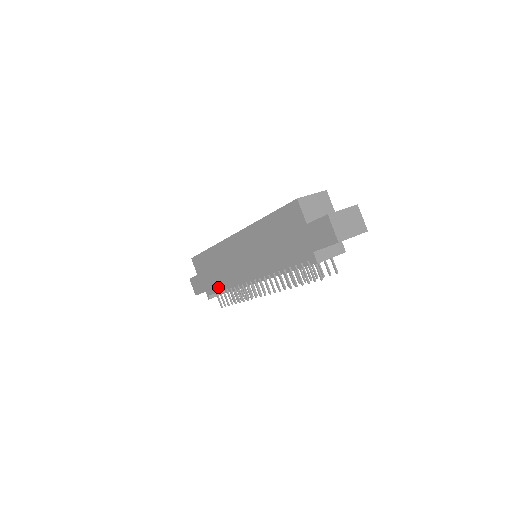
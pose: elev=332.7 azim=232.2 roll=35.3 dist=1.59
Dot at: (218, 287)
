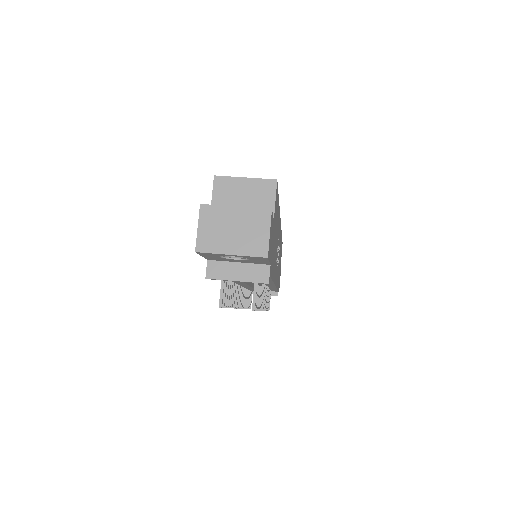
Dot at: occluded
